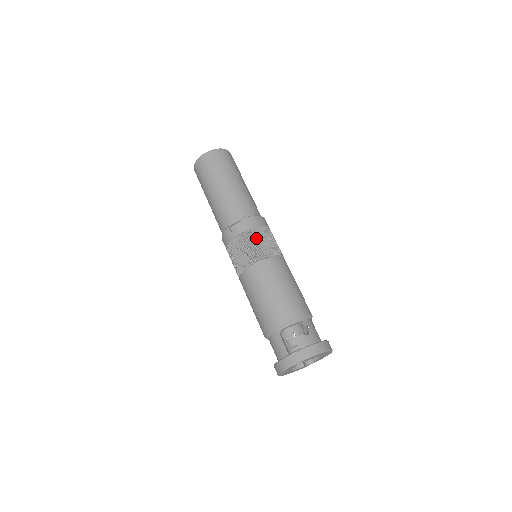
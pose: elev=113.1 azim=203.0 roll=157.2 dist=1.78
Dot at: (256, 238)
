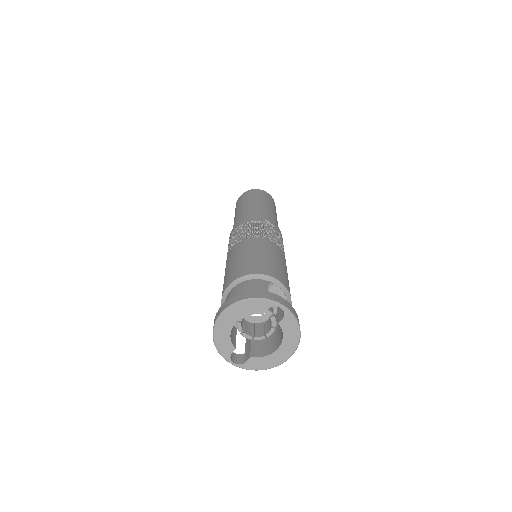
Dot at: occluded
